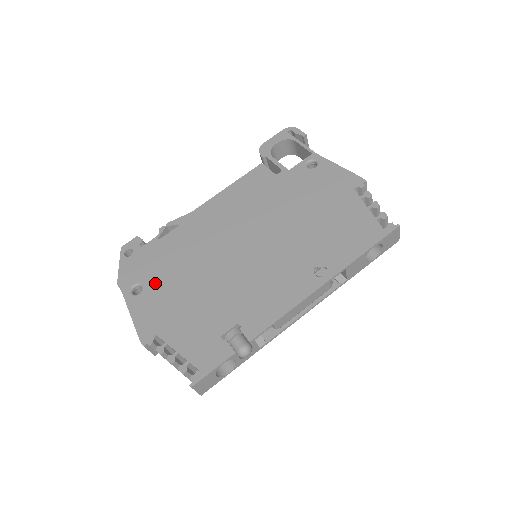
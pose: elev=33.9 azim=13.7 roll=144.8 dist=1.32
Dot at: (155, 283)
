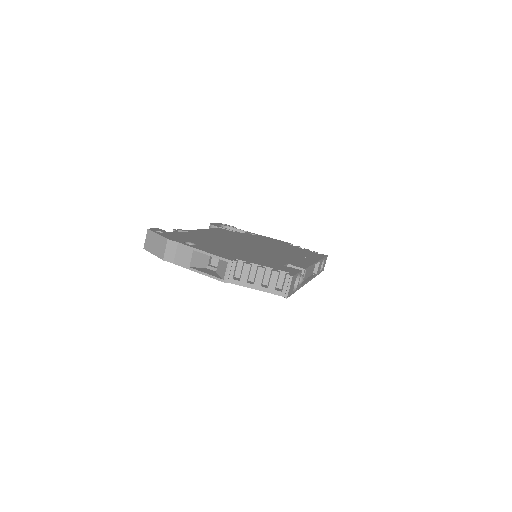
Dot at: (203, 244)
